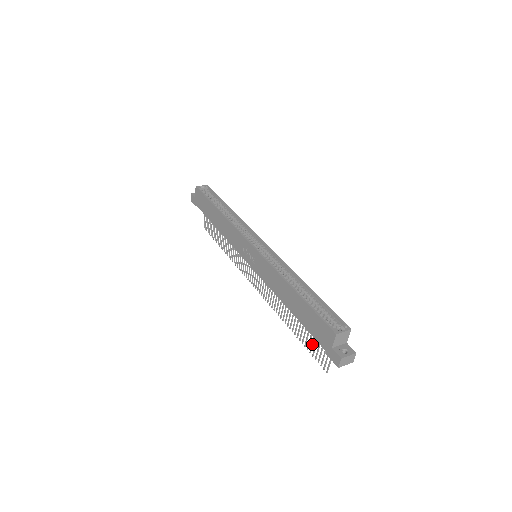
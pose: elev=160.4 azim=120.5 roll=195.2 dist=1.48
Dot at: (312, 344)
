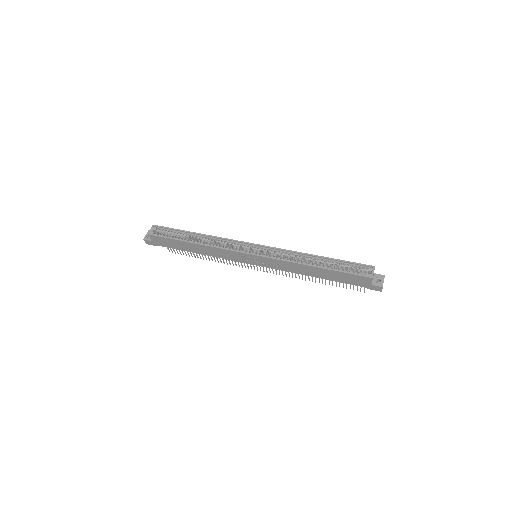
Dot at: (343, 284)
